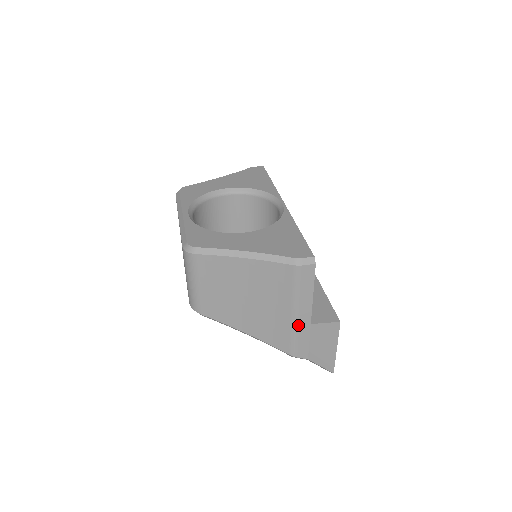
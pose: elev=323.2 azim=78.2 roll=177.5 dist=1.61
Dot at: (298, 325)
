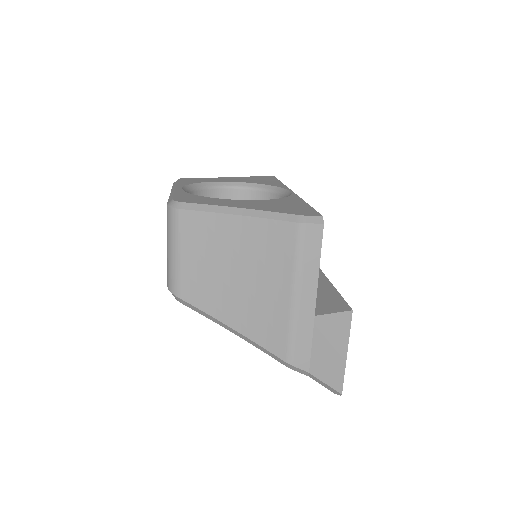
Dot at: (298, 315)
